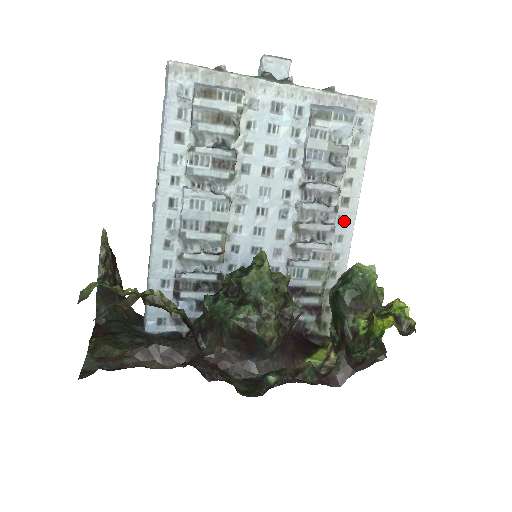
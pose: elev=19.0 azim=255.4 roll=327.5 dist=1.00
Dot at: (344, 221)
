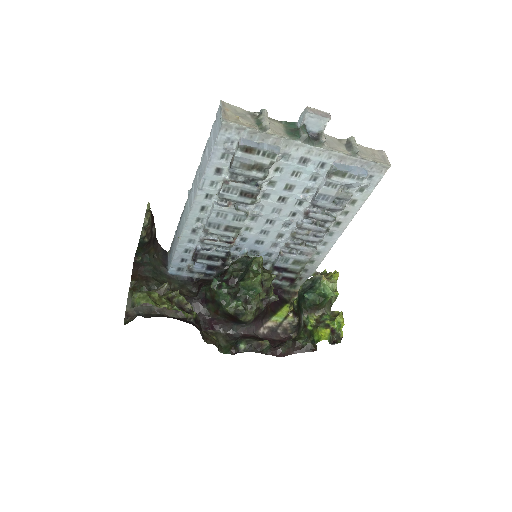
Dot at: (332, 234)
